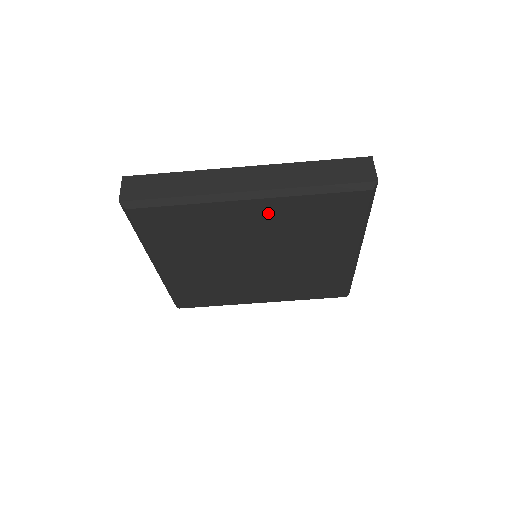
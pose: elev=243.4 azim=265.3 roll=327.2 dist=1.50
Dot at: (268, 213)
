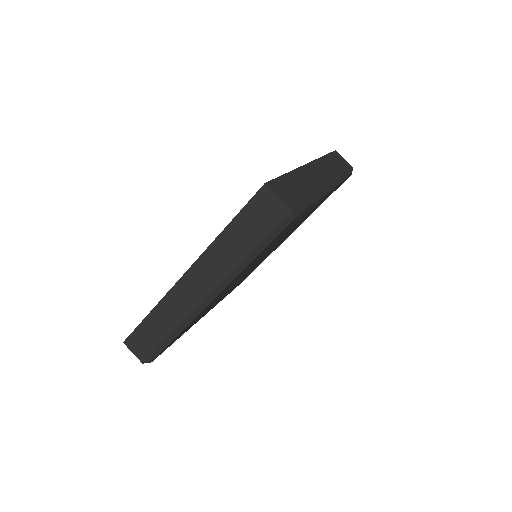
Dot at: occluded
